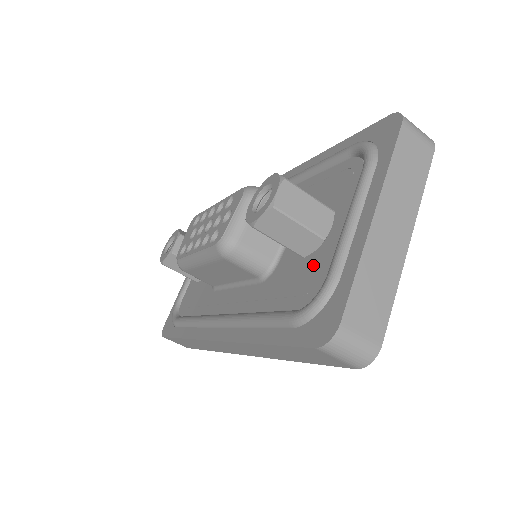
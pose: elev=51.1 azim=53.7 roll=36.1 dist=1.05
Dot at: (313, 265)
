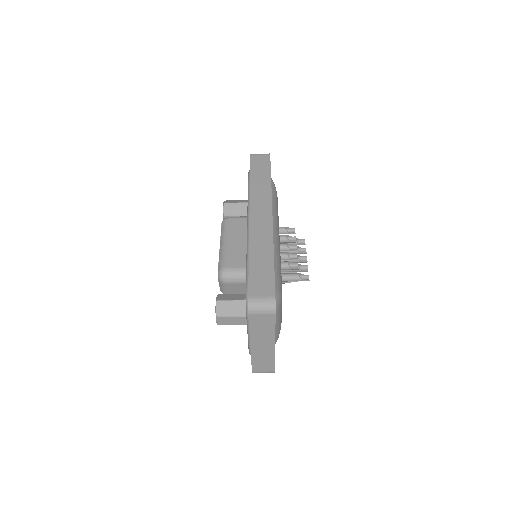
Dot at: occluded
